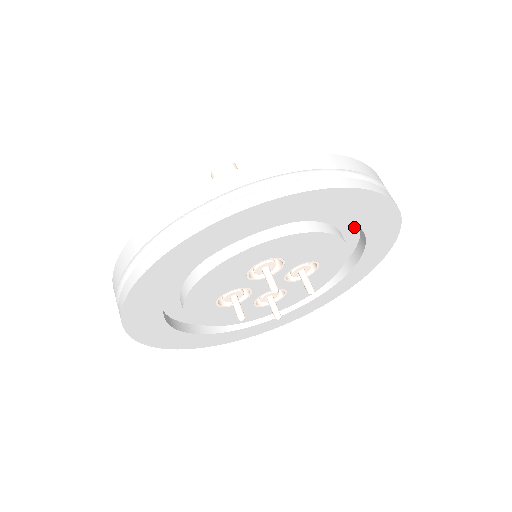
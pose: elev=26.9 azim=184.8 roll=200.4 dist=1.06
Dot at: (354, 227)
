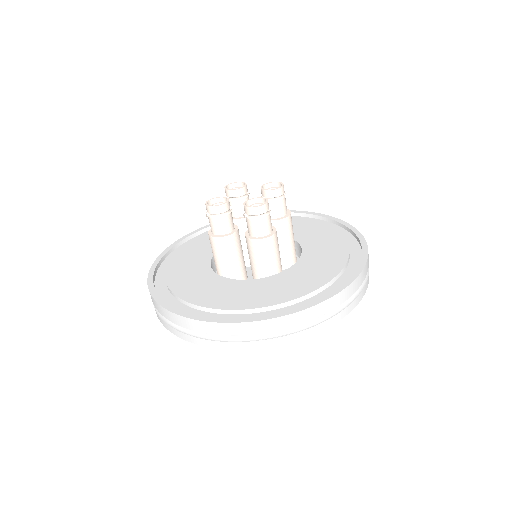
Dot at: occluded
